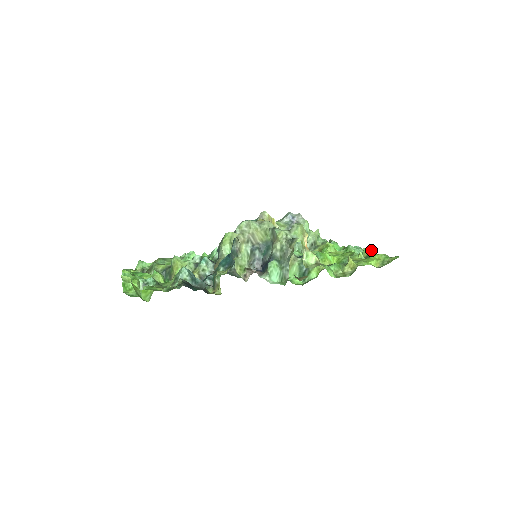
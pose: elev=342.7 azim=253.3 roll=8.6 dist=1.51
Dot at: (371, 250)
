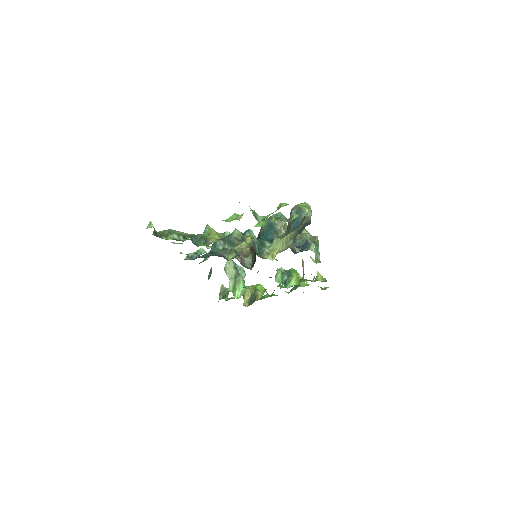
Dot at: (306, 283)
